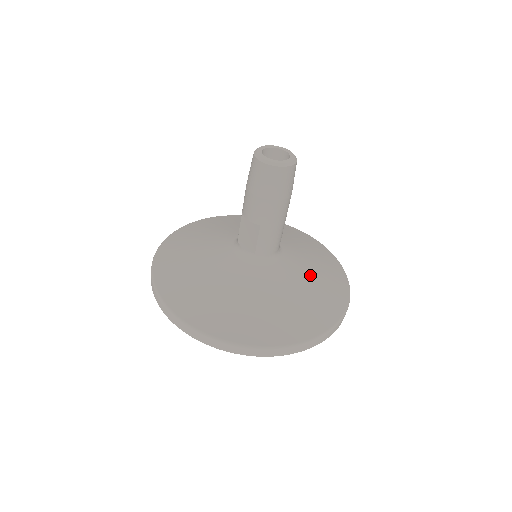
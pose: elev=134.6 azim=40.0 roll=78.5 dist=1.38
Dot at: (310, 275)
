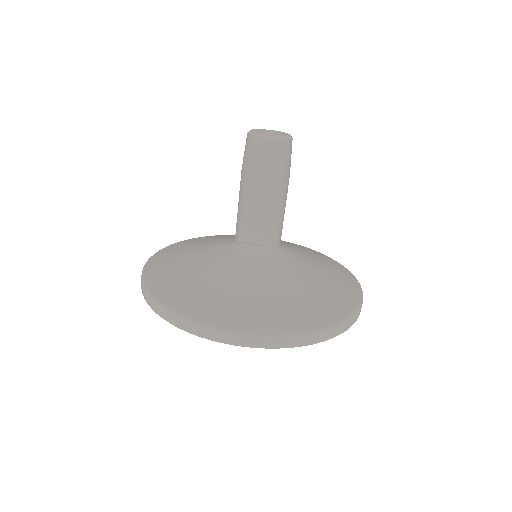
Dot at: (311, 256)
